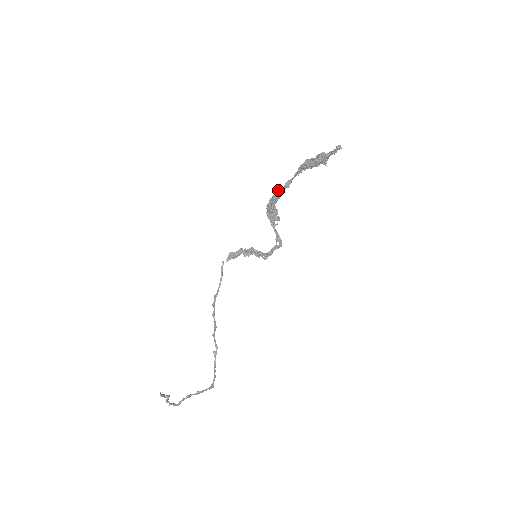
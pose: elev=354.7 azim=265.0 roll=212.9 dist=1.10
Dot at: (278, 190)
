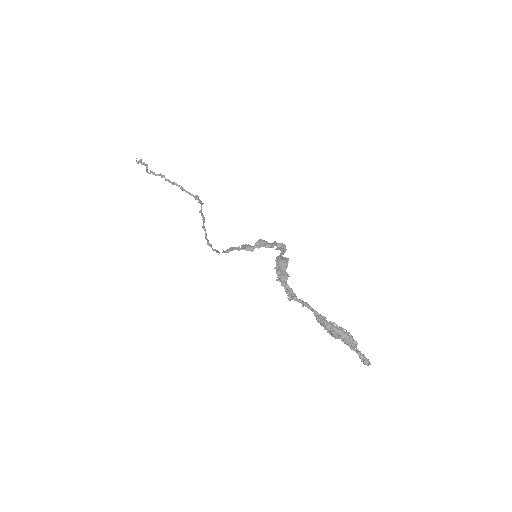
Dot at: (294, 300)
